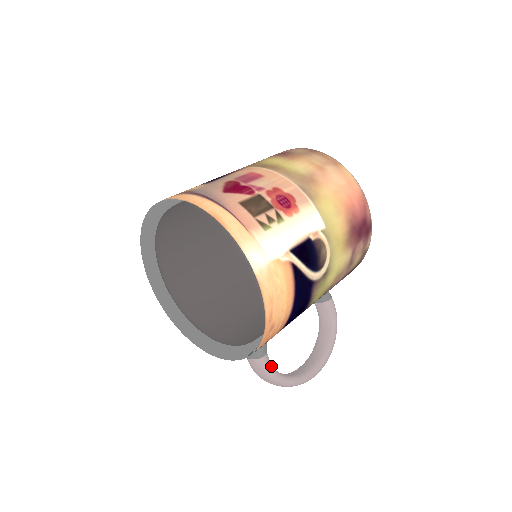
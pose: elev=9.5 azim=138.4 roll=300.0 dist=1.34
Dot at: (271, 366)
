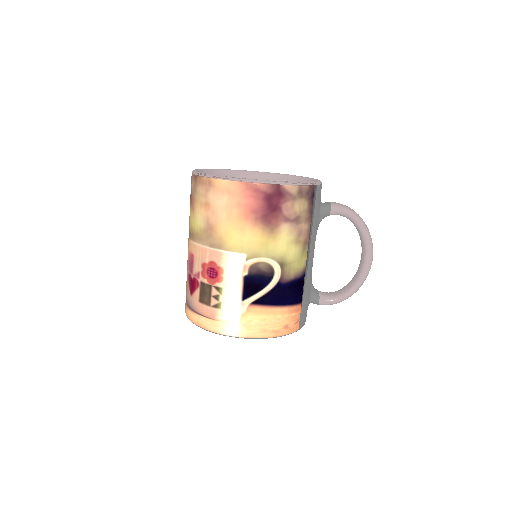
Dot at: (330, 300)
